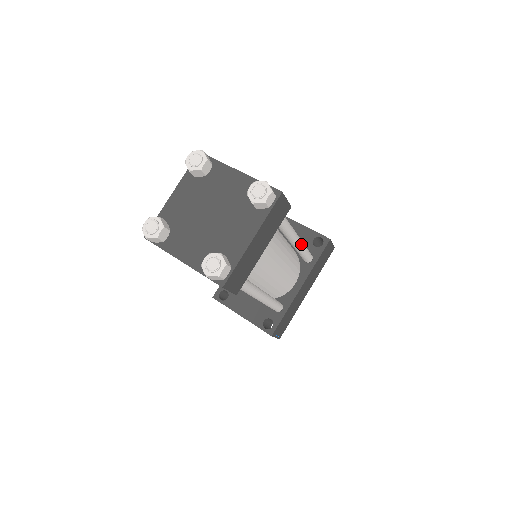
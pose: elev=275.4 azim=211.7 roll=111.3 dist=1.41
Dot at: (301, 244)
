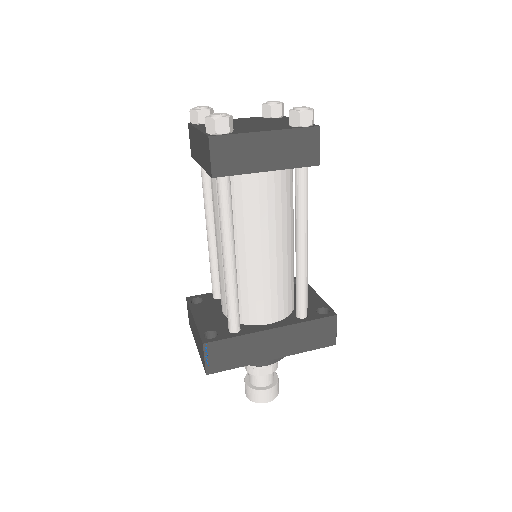
Dot at: (305, 262)
